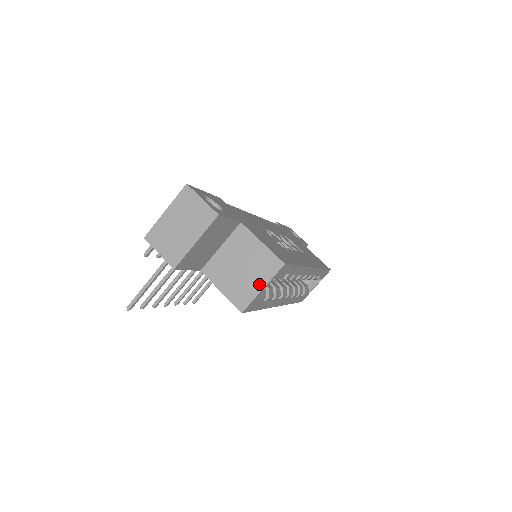
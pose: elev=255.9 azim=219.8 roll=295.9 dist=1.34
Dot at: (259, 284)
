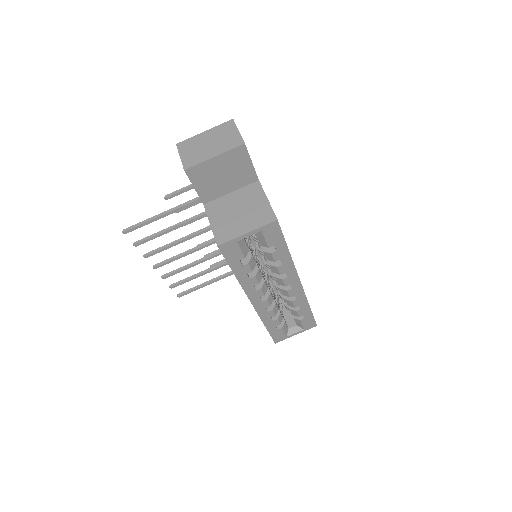
Dot at: (246, 228)
